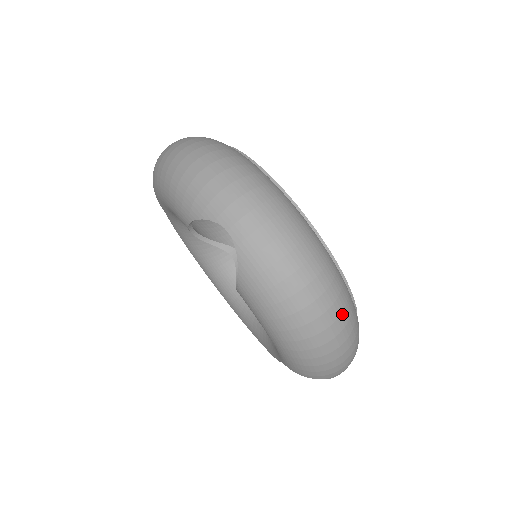
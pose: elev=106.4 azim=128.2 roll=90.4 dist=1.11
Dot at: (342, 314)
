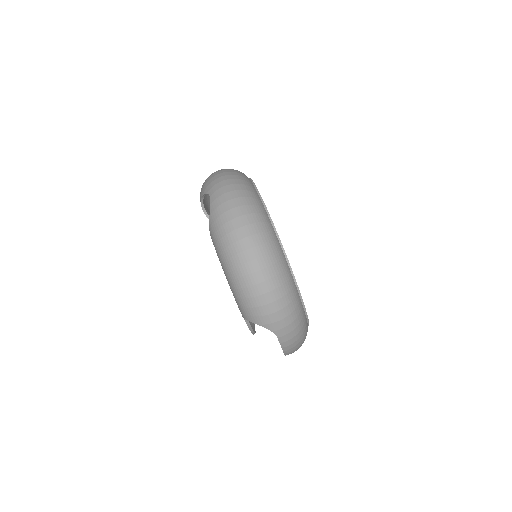
Dot at: (265, 256)
